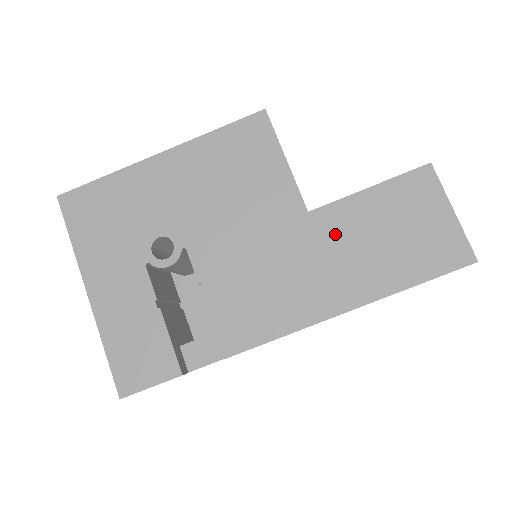
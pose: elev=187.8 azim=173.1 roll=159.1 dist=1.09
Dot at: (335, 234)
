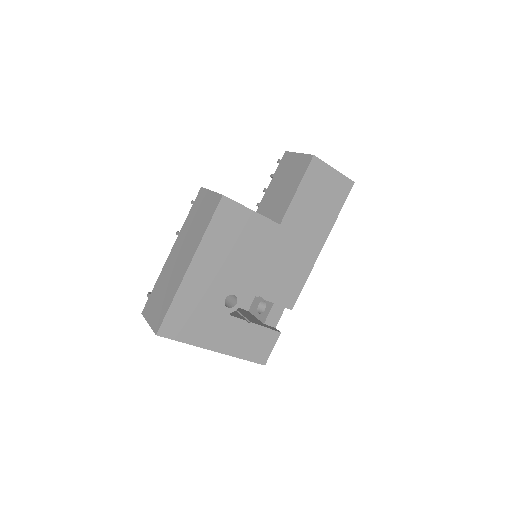
Dot at: (297, 223)
